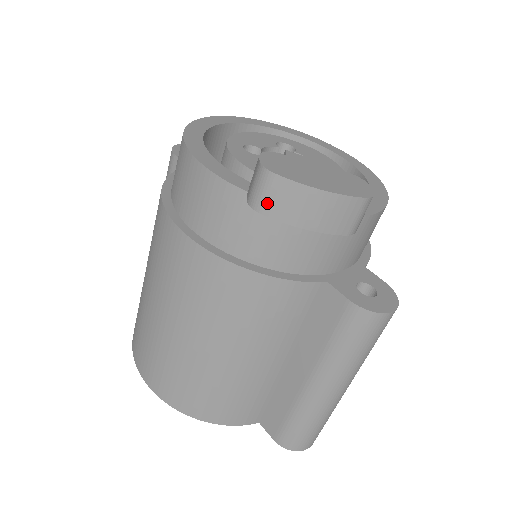
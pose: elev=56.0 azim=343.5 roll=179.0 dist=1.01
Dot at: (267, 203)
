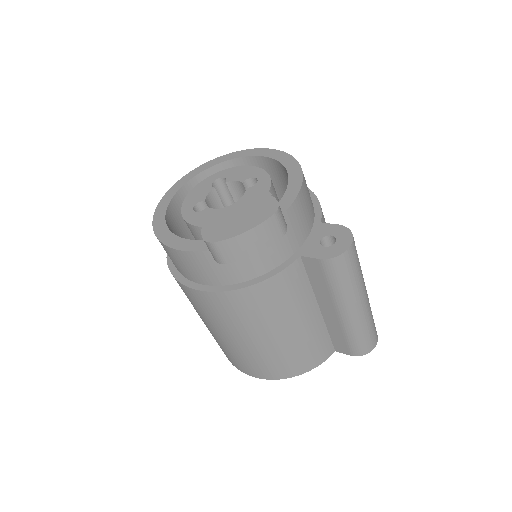
Dot at: (225, 257)
